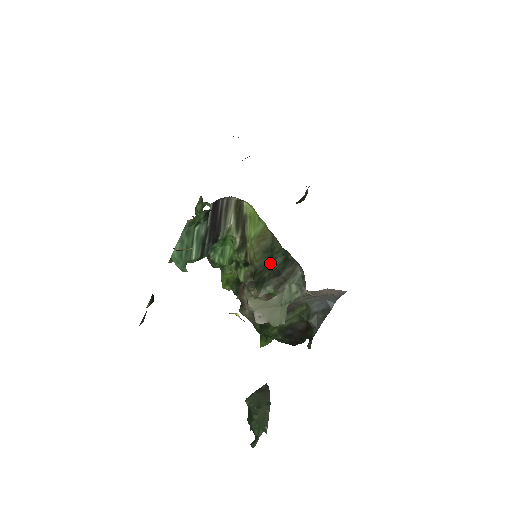
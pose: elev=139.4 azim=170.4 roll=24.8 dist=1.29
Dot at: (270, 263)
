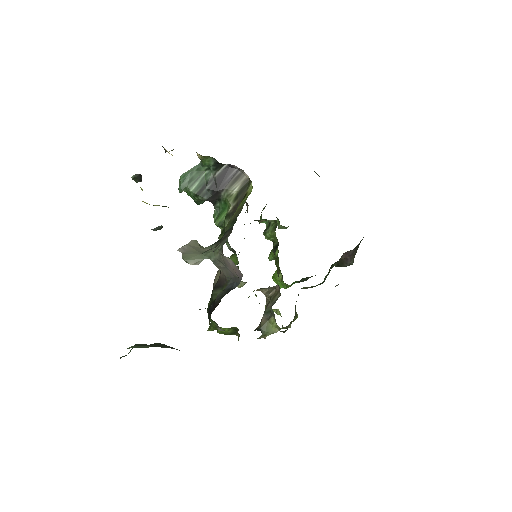
Dot at: occluded
